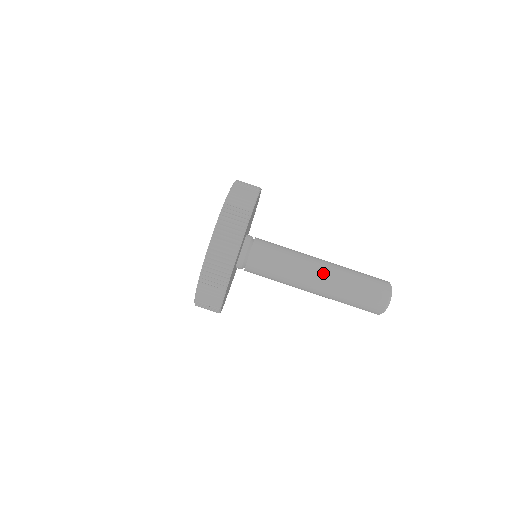
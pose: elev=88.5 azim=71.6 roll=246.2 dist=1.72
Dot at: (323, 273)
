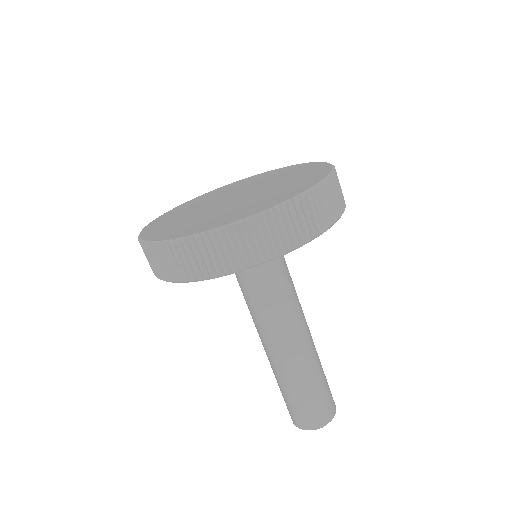
Dot at: (285, 352)
